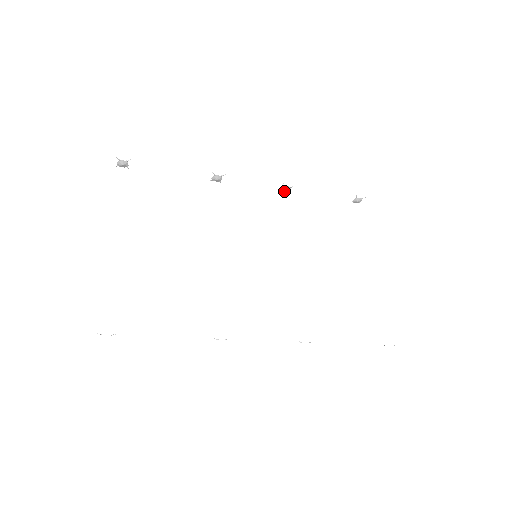
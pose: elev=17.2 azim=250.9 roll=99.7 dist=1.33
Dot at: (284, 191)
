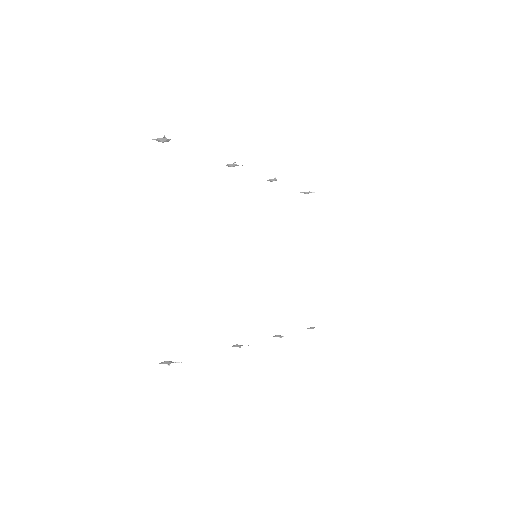
Dot at: (269, 180)
